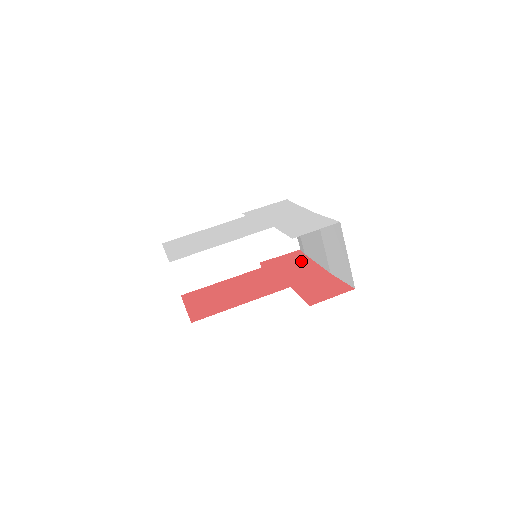
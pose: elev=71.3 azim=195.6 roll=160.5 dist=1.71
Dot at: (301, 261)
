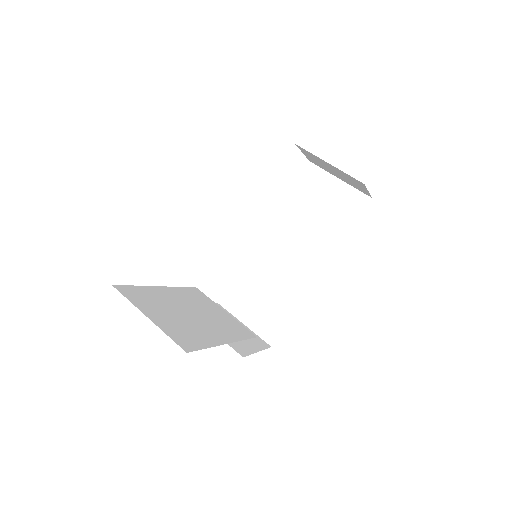
Dot at: occluded
